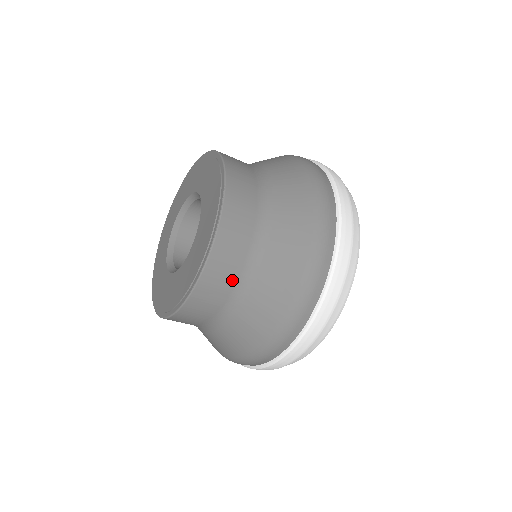
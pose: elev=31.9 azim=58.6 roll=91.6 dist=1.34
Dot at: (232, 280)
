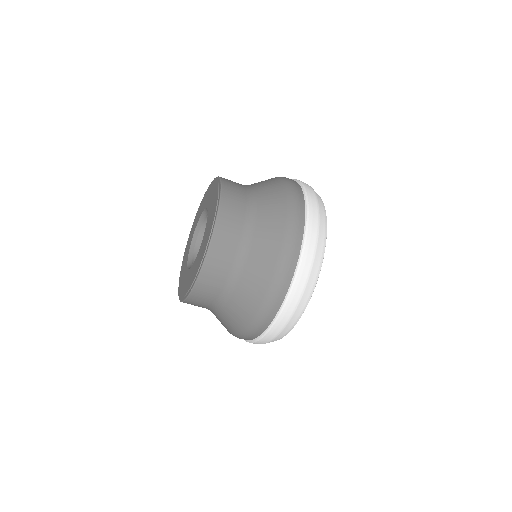
Dot at: (214, 296)
